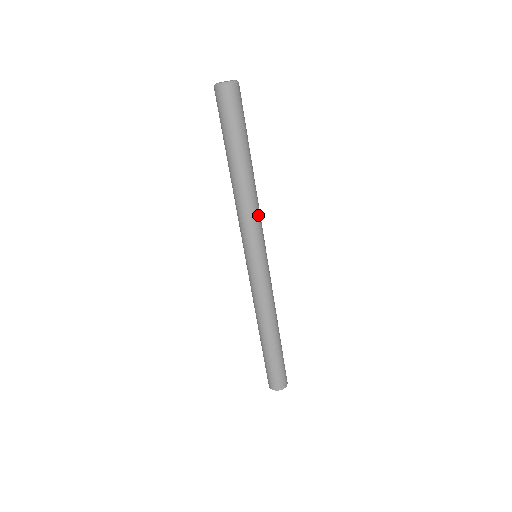
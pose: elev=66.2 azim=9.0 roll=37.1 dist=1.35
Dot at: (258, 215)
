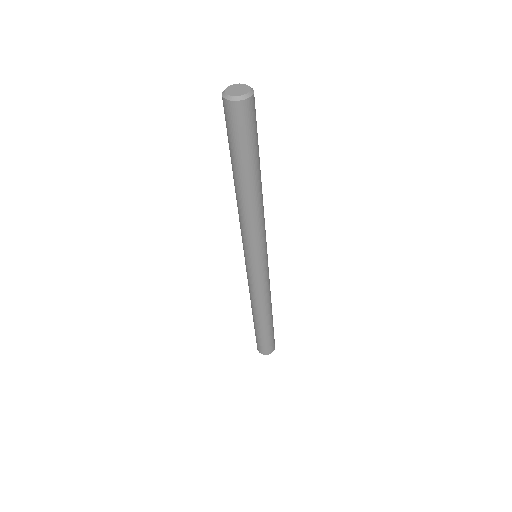
Dot at: (263, 225)
